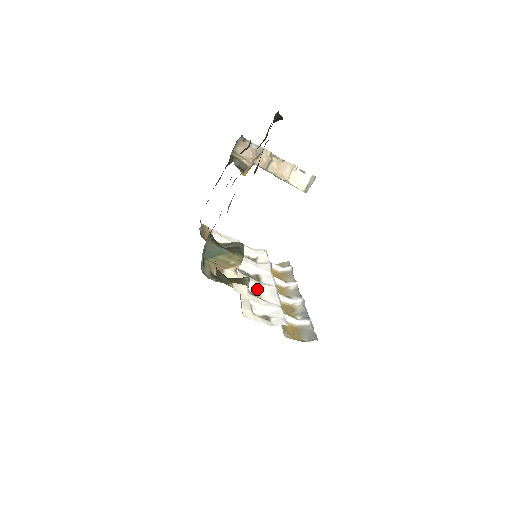
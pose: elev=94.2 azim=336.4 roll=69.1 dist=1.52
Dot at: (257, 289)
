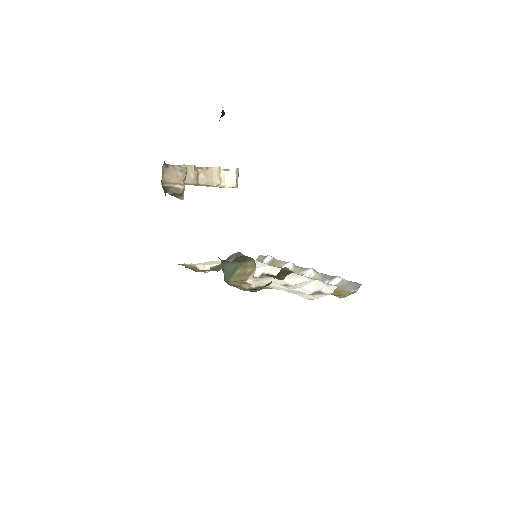
Dot at: (280, 281)
